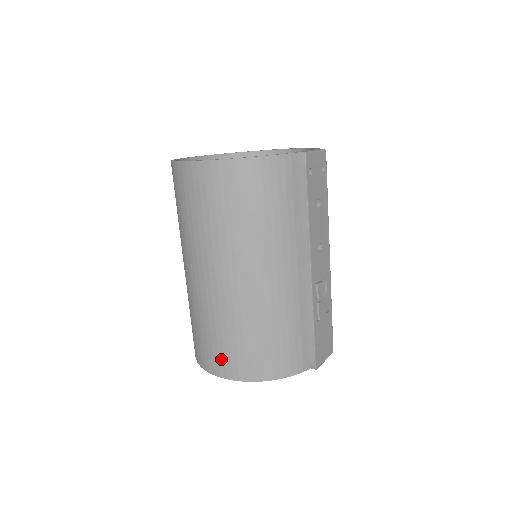
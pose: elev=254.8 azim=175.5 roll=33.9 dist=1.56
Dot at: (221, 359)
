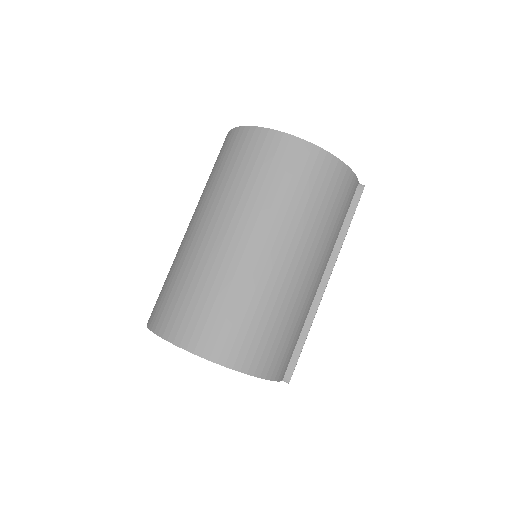
Dot at: (222, 338)
